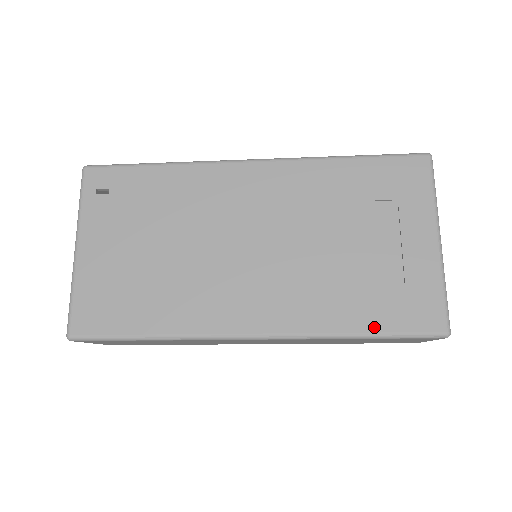
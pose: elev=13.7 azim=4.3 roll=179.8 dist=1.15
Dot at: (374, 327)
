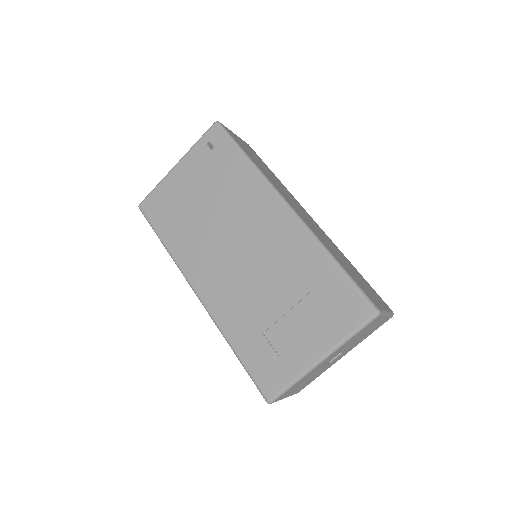
Dot at: (243, 356)
